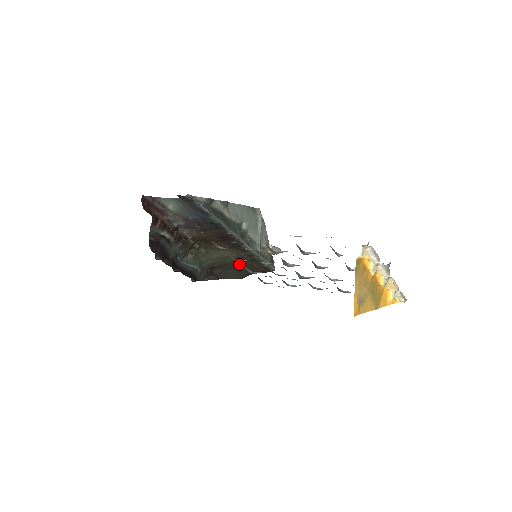
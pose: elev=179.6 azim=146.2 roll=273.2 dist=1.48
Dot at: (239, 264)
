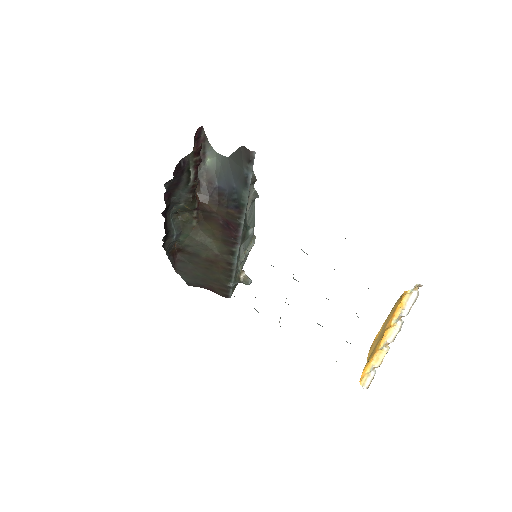
Dot at: (208, 265)
